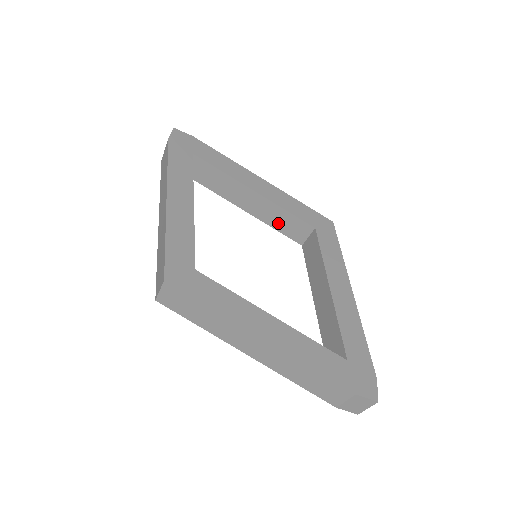
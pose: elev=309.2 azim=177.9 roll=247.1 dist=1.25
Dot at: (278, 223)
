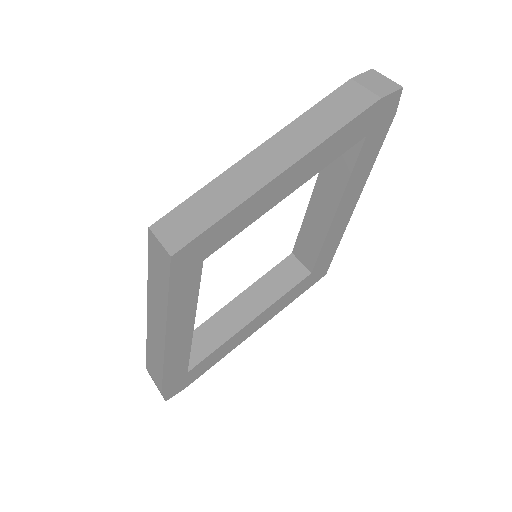
Dot at: (308, 233)
